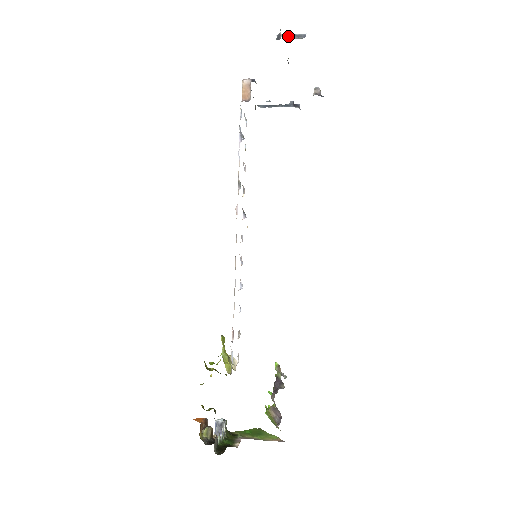
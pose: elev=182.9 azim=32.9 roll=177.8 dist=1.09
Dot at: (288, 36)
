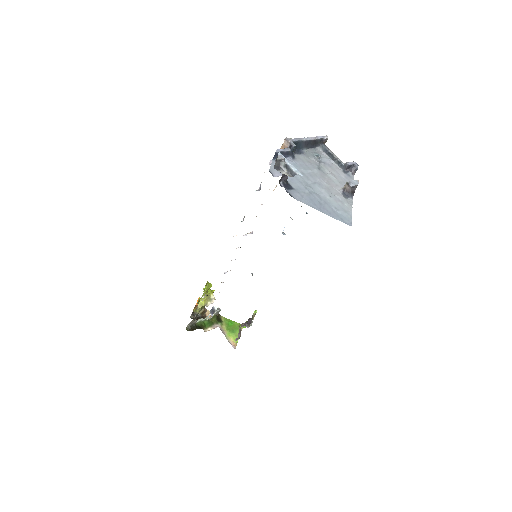
Dot at: (284, 164)
